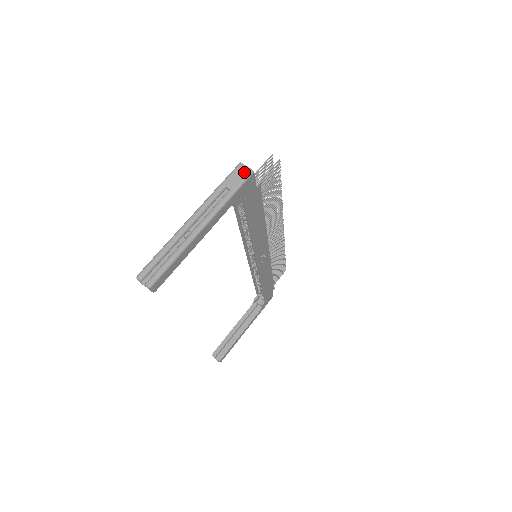
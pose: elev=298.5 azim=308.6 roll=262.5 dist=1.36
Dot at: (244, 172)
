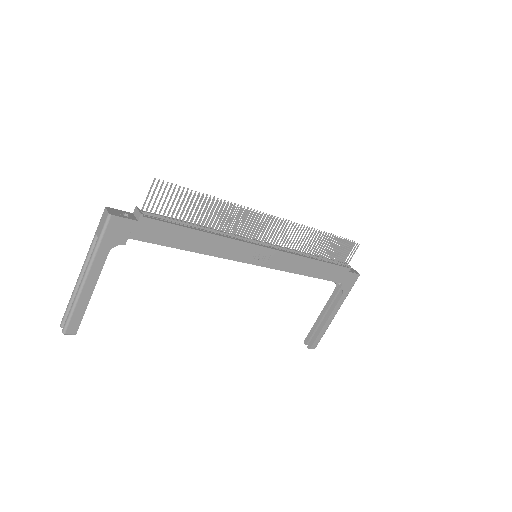
Dot at: (105, 217)
